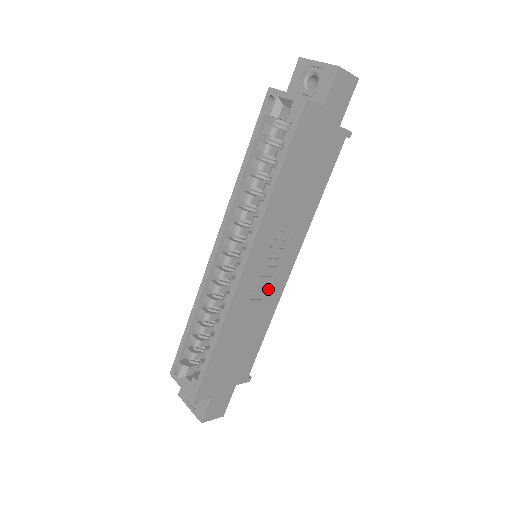
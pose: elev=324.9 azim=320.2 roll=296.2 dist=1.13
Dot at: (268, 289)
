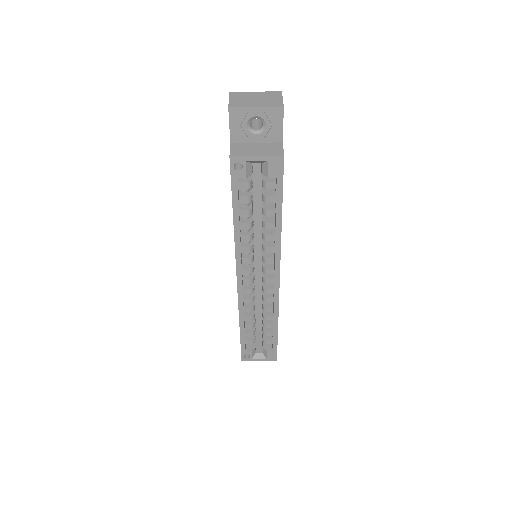
Dot at: occluded
